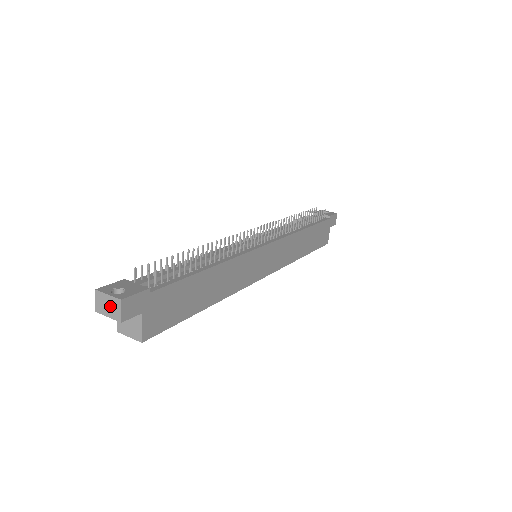
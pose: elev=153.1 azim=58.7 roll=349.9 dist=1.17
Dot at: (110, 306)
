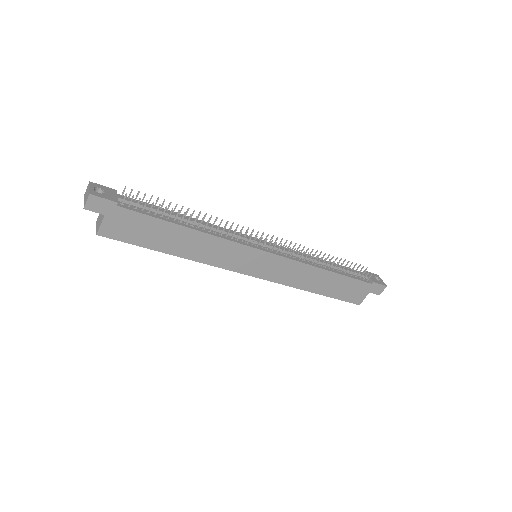
Dot at: (87, 195)
